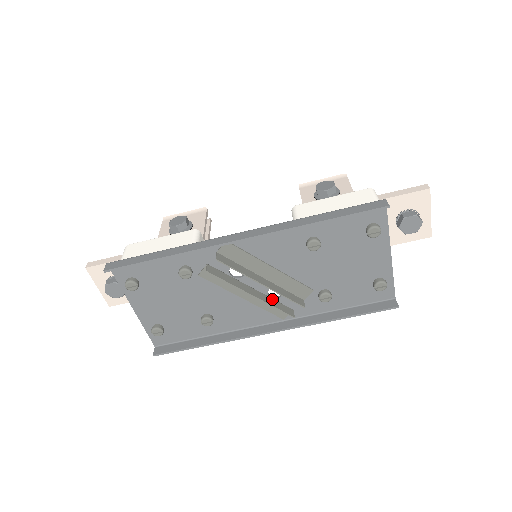
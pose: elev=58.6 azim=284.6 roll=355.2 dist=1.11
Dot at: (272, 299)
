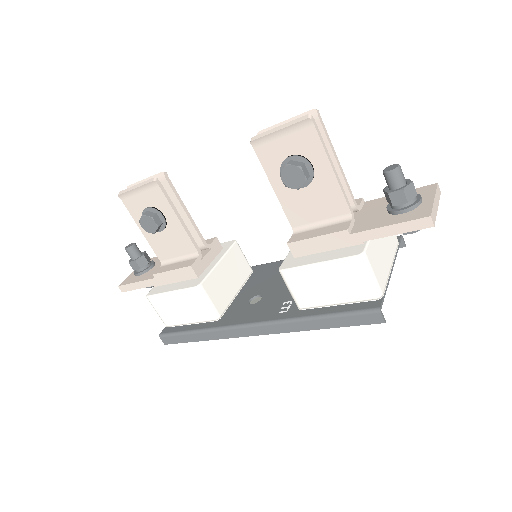
Dot at: occluded
